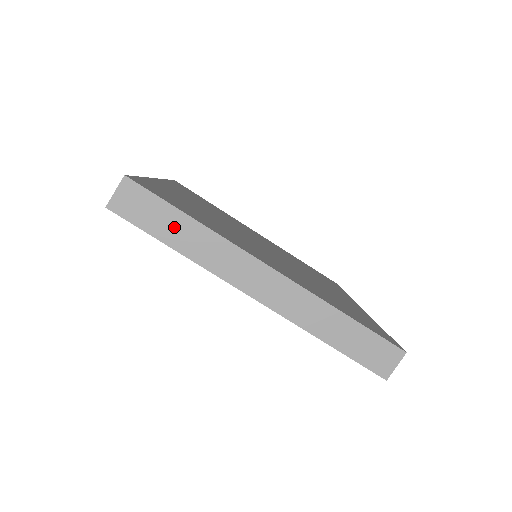
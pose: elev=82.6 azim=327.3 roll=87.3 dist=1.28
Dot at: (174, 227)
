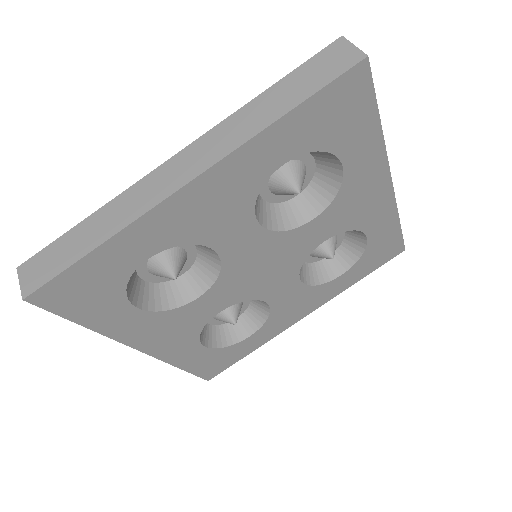
Dot at: (81, 239)
